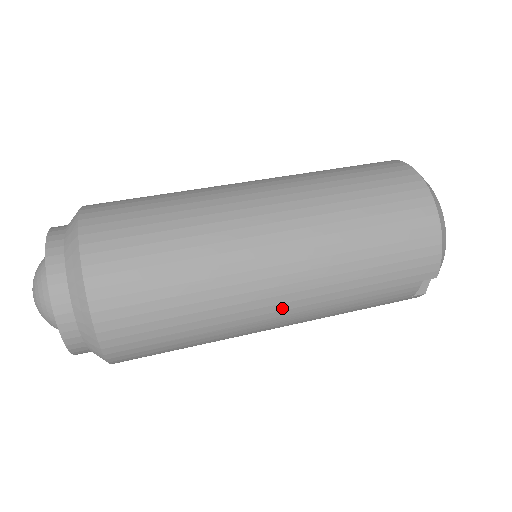
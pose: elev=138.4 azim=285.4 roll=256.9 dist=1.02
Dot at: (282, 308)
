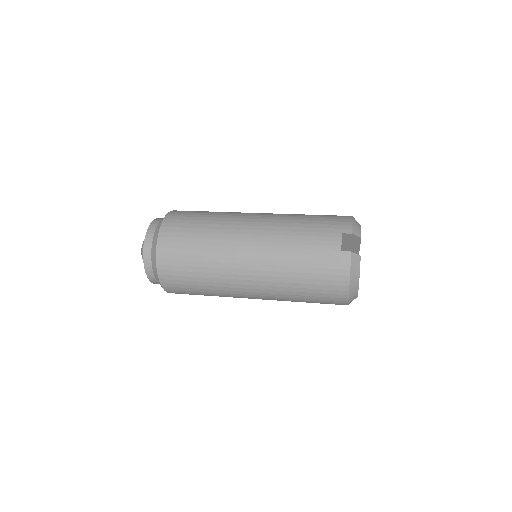
Dot at: (252, 229)
